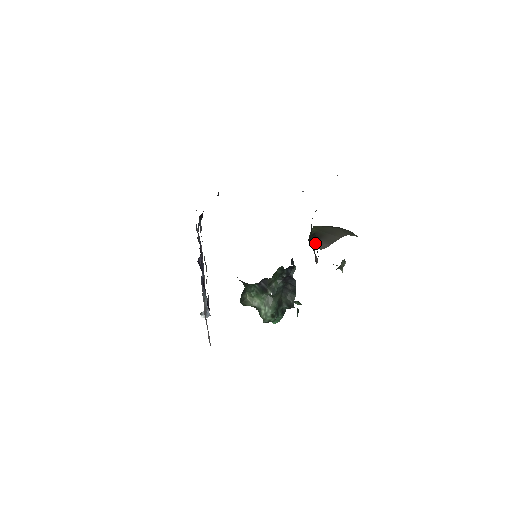
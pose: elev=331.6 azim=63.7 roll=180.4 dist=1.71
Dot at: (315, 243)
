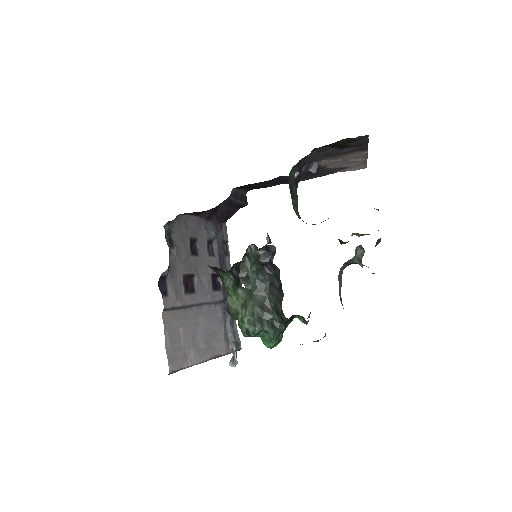
Dot at: occluded
